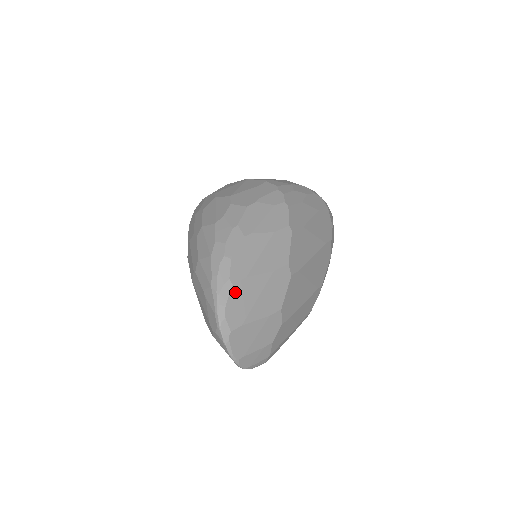
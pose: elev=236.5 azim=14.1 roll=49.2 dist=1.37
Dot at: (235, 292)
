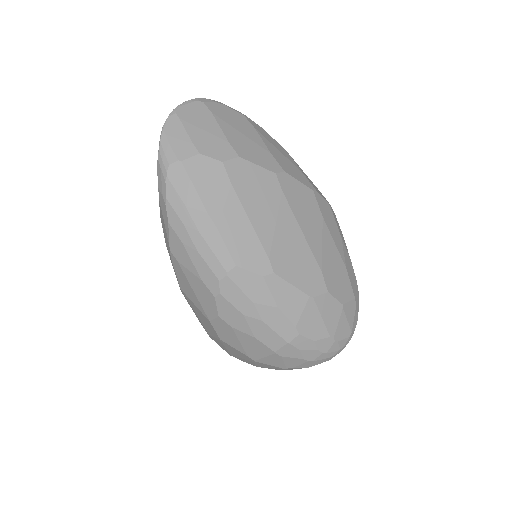
Dot at: (238, 115)
